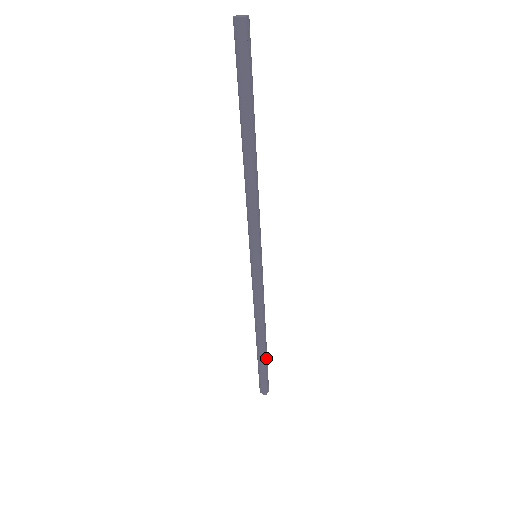
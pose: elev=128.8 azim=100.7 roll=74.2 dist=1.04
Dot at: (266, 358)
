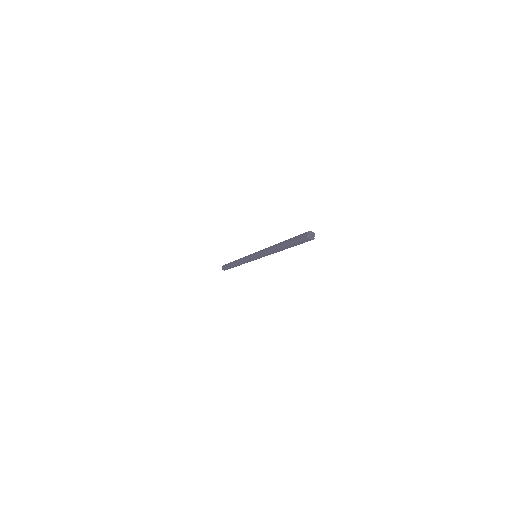
Dot at: occluded
